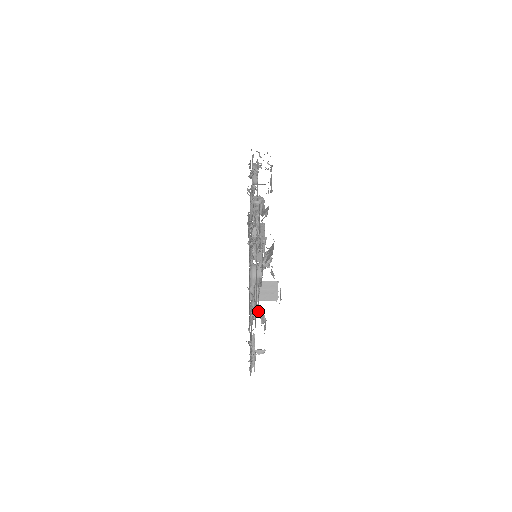
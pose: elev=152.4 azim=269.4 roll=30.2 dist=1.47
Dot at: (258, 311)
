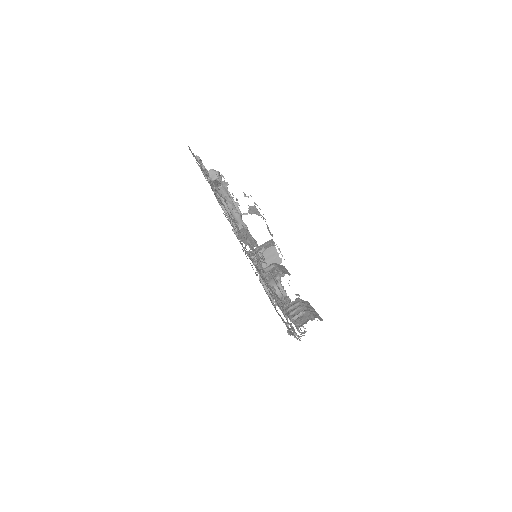
Dot at: occluded
